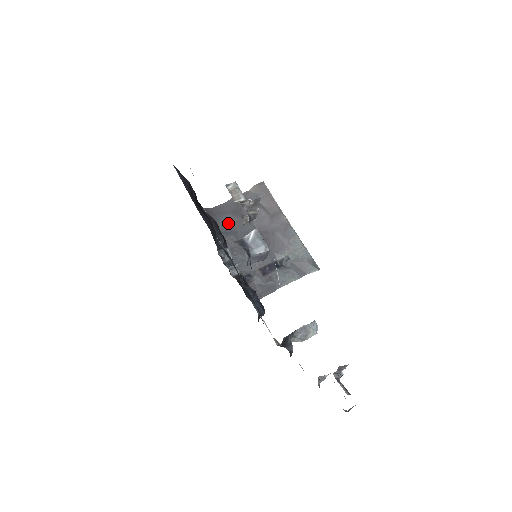
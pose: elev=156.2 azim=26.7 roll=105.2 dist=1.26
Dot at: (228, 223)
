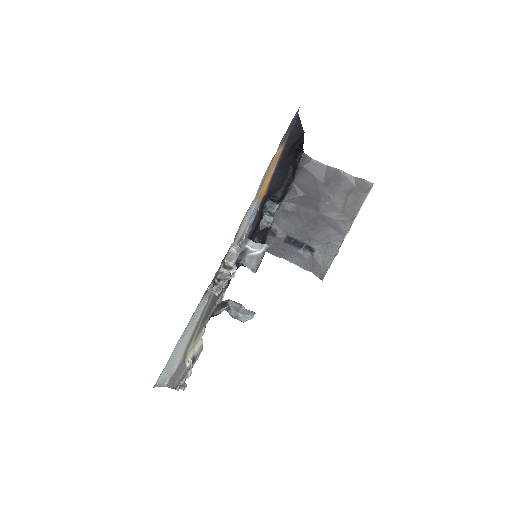
Dot at: (307, 183)
